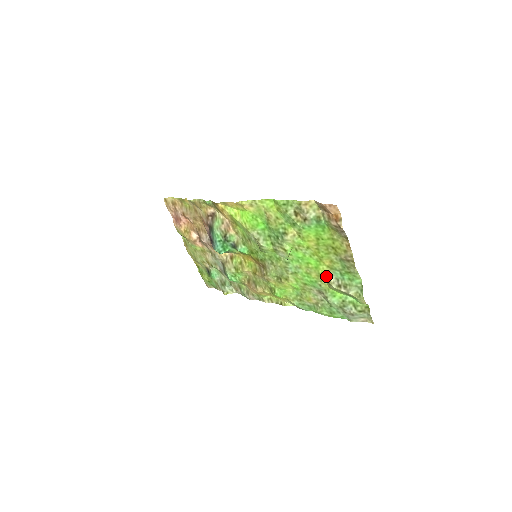
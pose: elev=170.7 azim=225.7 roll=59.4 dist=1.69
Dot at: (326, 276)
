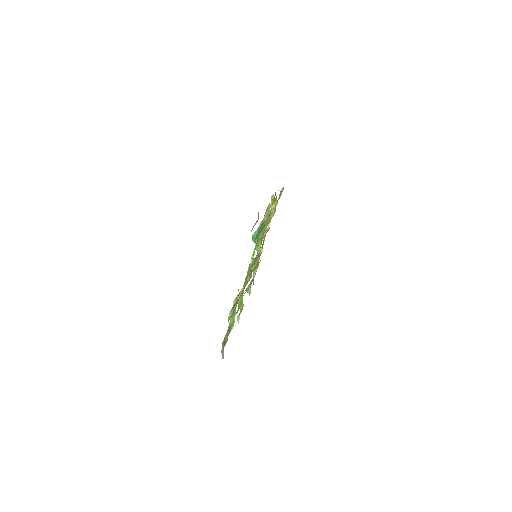
Dot at: (241, 291)
